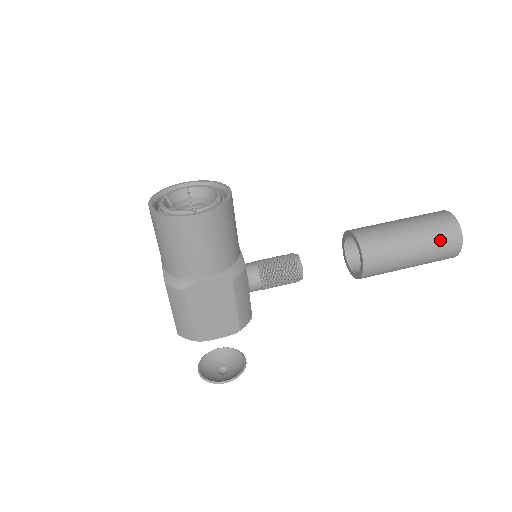
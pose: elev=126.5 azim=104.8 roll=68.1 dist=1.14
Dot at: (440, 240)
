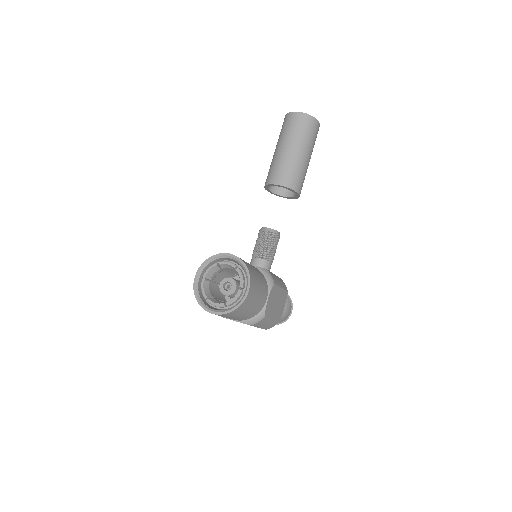
Dot at: (311, 135)
